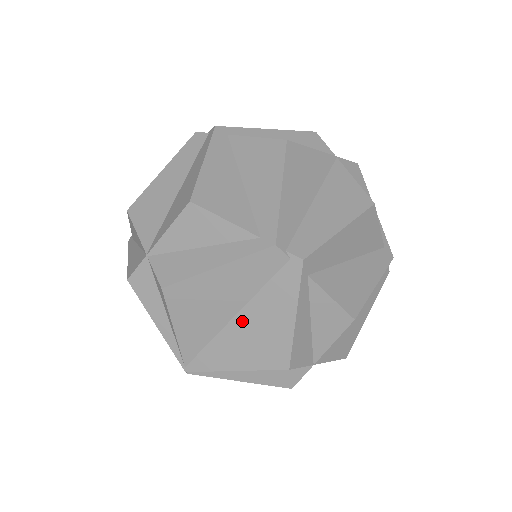
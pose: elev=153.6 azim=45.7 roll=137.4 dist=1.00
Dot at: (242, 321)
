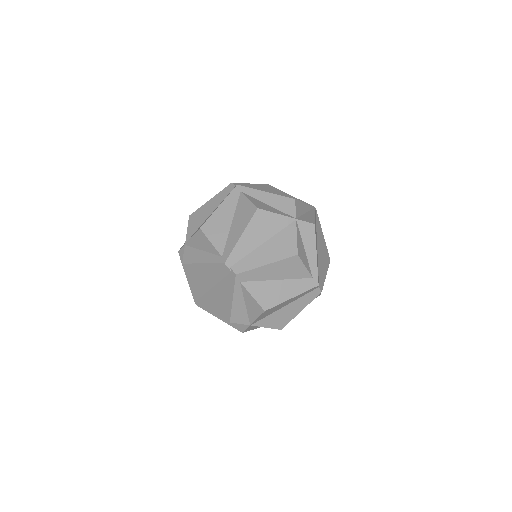
Dot at: (215, 291)
